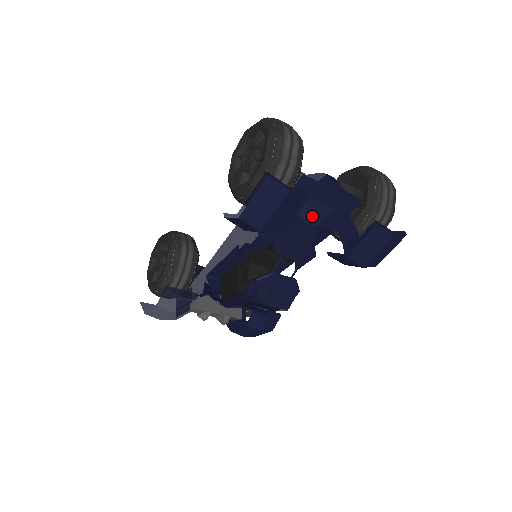
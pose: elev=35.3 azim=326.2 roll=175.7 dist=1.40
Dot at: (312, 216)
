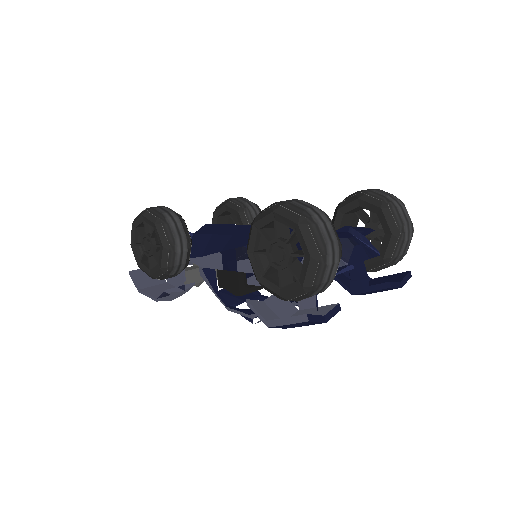
Dot at: occluded
